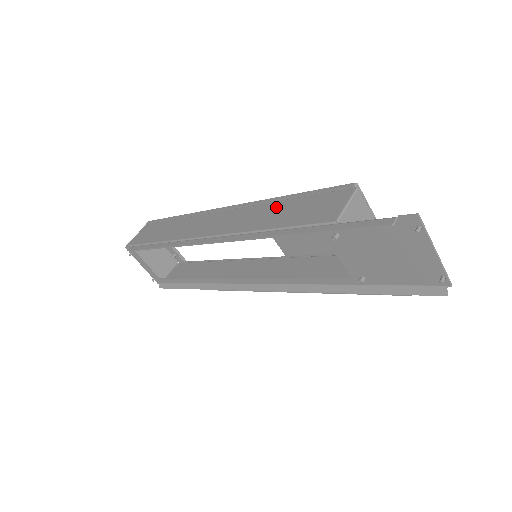
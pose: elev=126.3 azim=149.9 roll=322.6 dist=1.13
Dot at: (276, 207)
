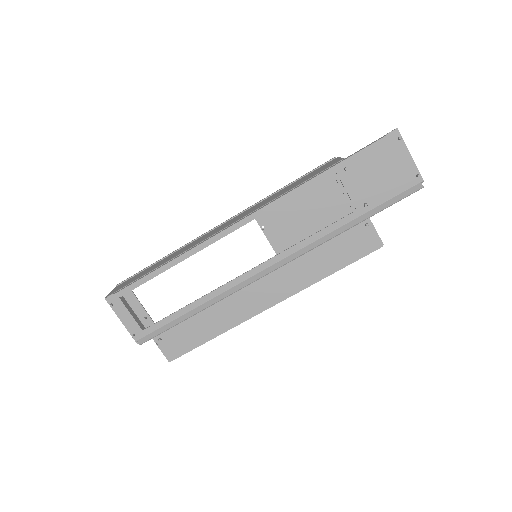
Dot at: (279, 192)
